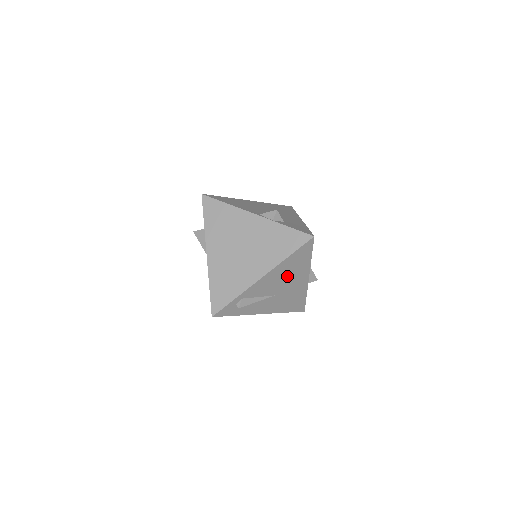
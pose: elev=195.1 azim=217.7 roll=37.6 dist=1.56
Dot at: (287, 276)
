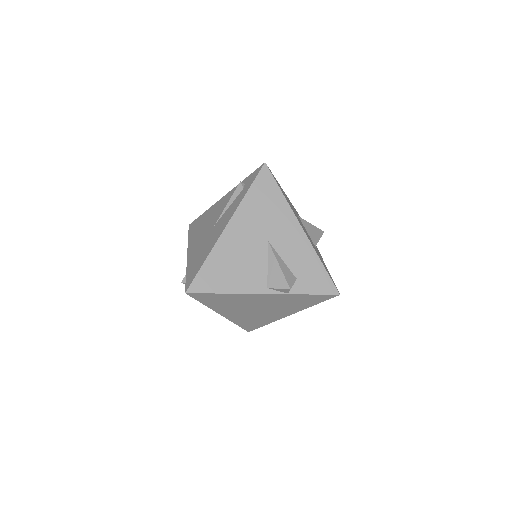
Dot at: occluded
